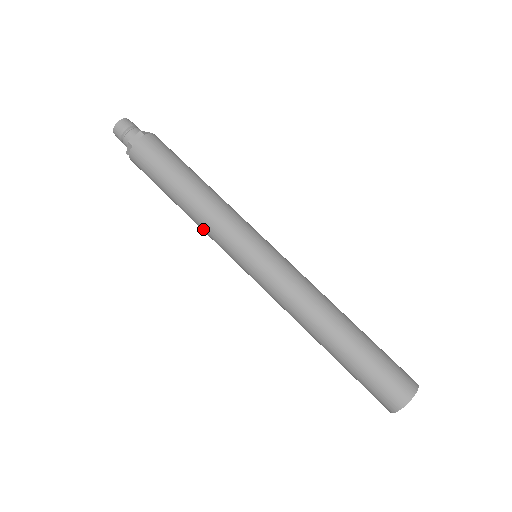
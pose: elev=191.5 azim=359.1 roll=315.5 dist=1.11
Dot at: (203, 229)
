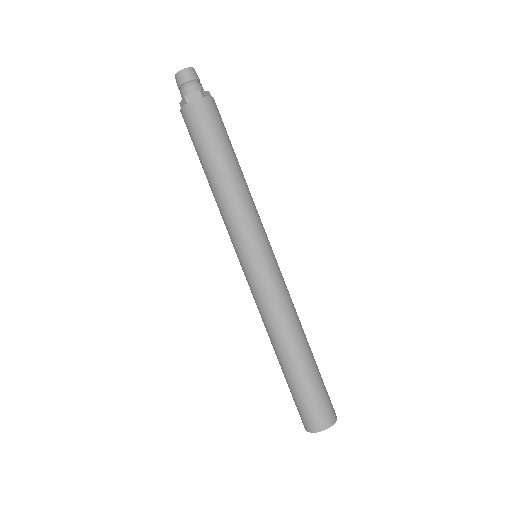
Dot at: (230, 207)
